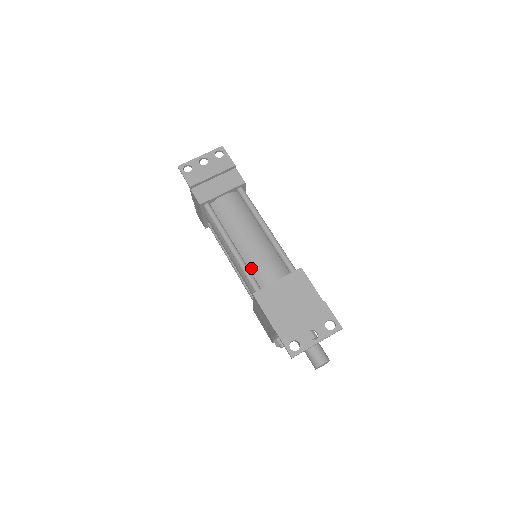
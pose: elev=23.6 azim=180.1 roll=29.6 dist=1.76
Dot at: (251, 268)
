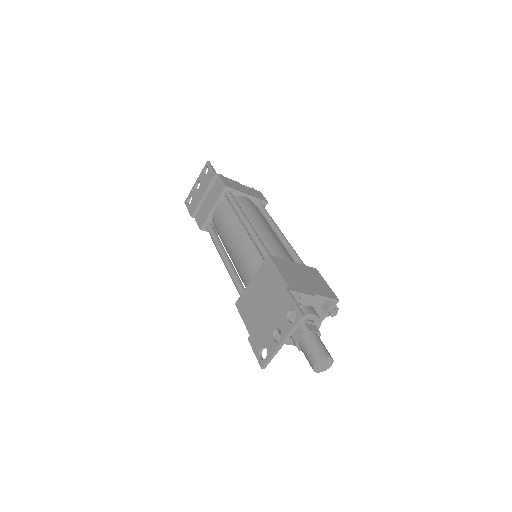
Dot at: (240, 274)
